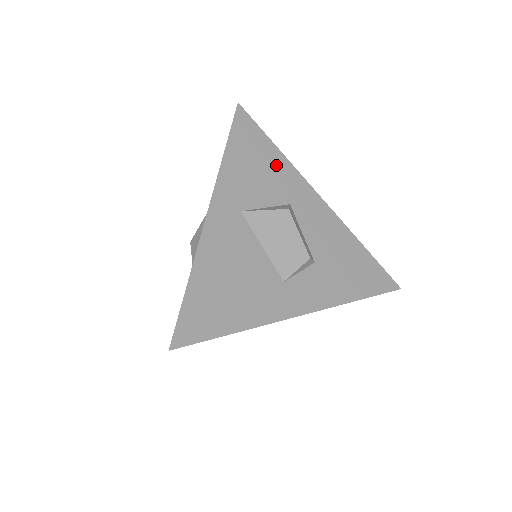
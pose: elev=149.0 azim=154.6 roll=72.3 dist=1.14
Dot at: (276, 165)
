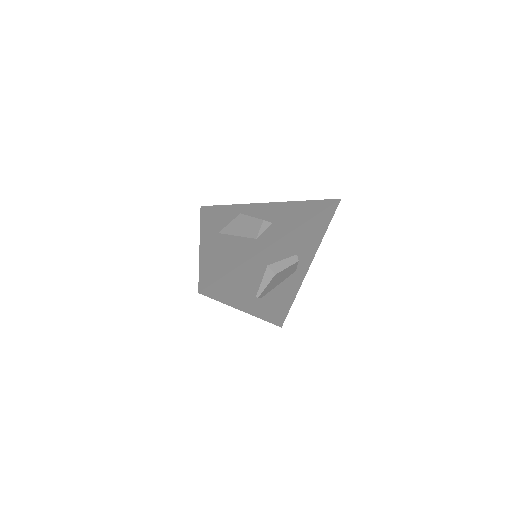
Dot at: (231, 210)
